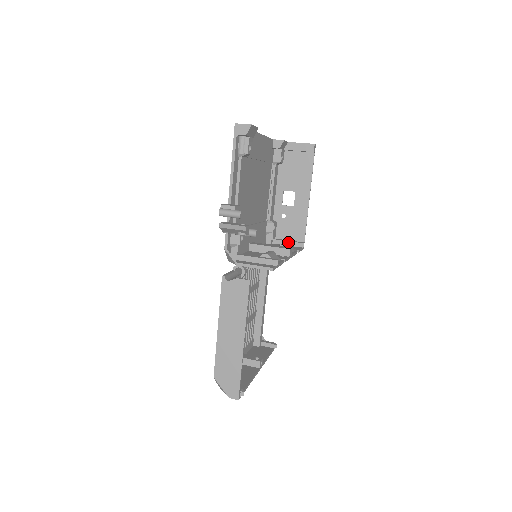
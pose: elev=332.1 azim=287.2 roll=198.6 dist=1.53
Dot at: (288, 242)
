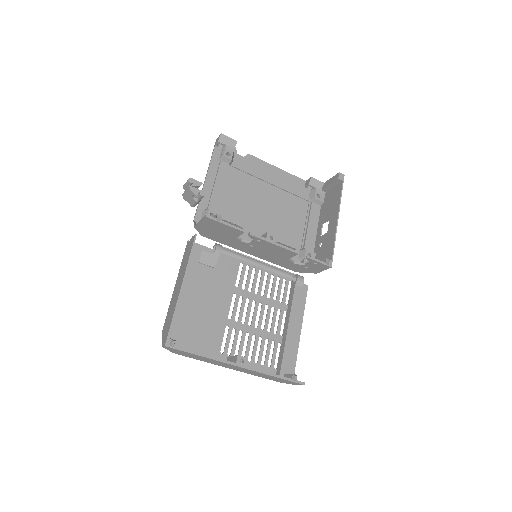
Dot at: occluded
